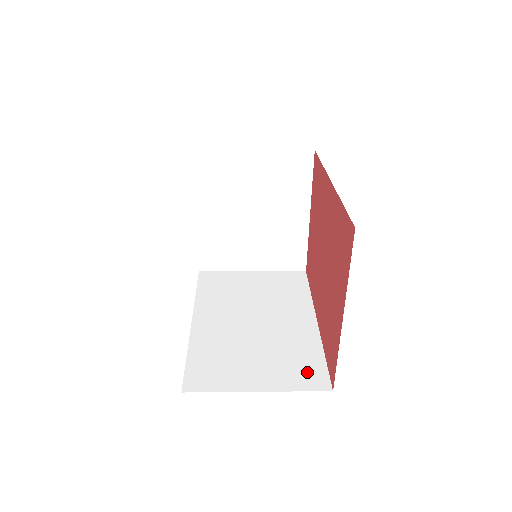
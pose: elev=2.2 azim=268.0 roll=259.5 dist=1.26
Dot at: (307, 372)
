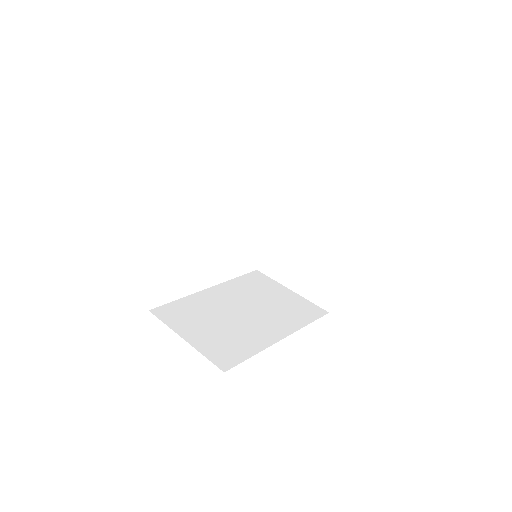
Dot at: (227, 353)
